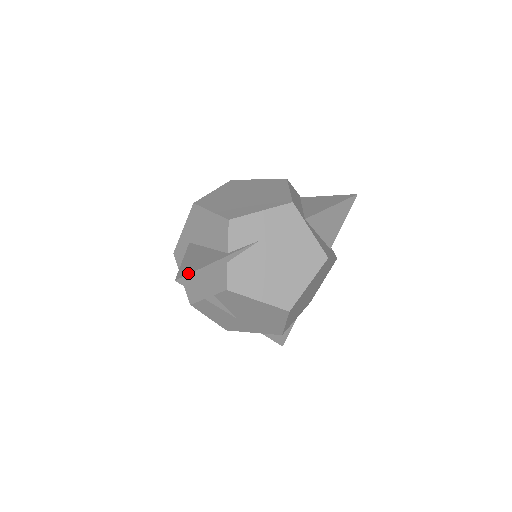
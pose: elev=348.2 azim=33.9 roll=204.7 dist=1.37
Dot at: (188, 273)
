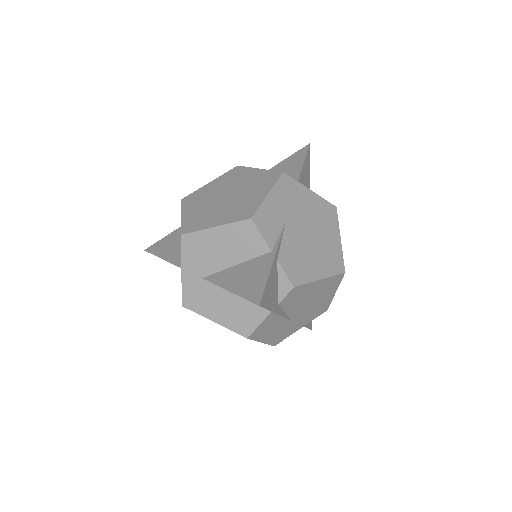
Dot at: (262, 291)
